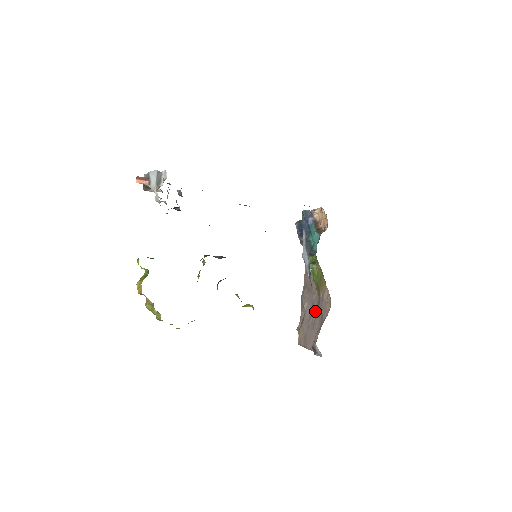
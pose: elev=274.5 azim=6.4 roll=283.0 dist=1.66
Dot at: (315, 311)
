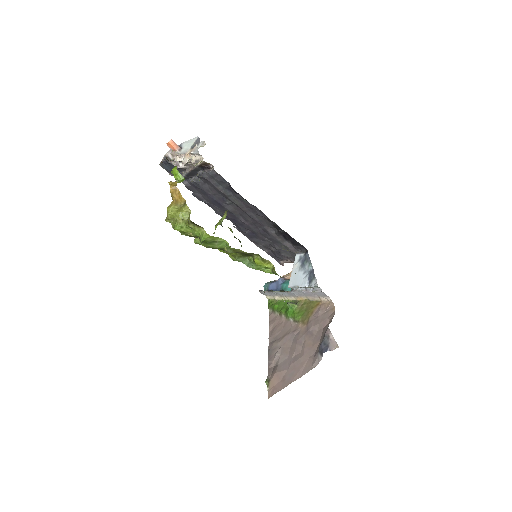
Dot at: (302, 339)
